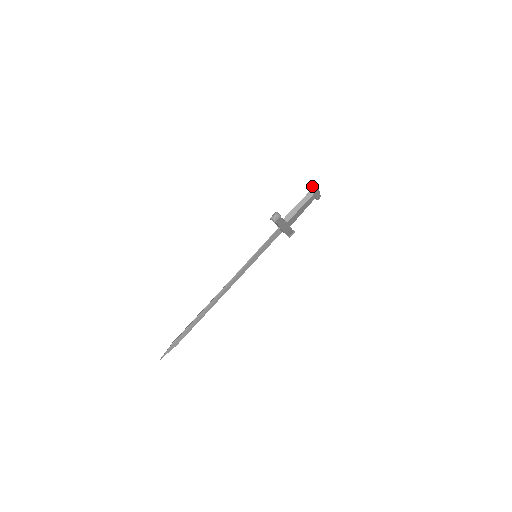
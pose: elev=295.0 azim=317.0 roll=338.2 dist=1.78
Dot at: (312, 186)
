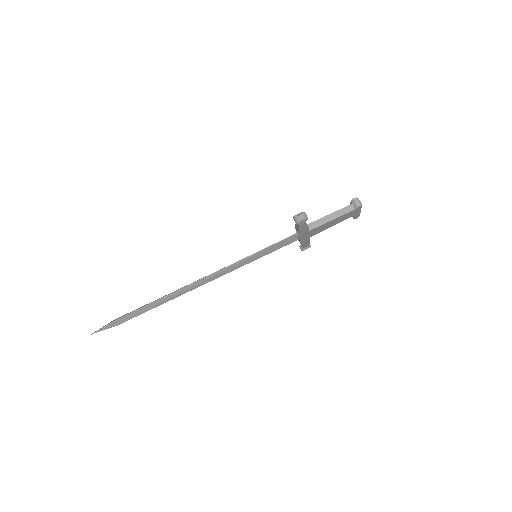
Dot at: (357, 199)
